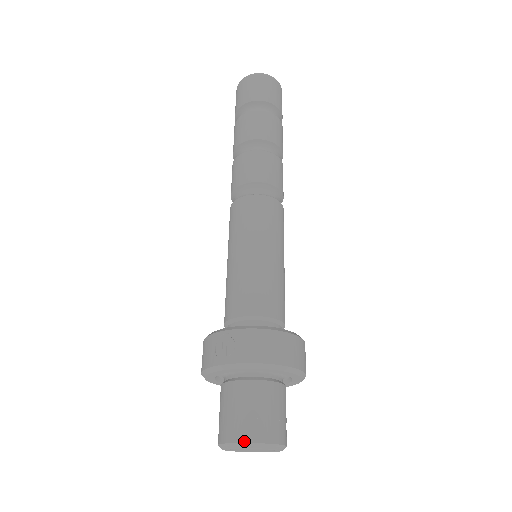
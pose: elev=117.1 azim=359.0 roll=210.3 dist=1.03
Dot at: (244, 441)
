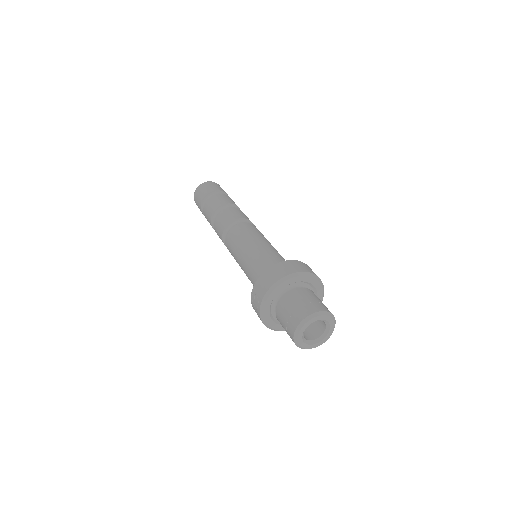
Dot at: (295, 328)
